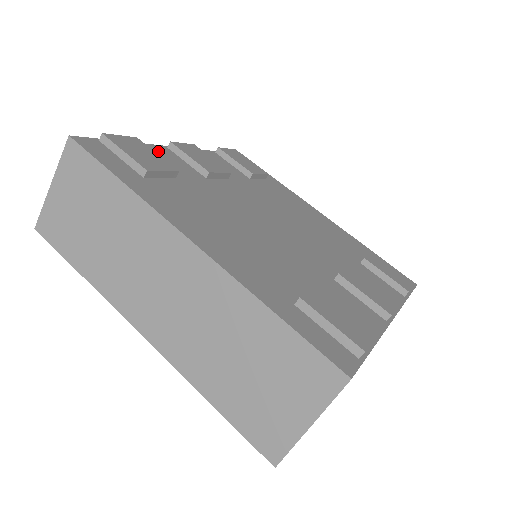
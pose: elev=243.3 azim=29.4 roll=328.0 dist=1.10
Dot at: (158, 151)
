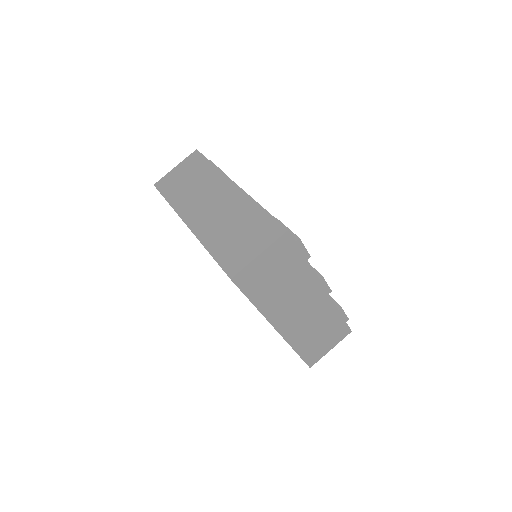
Dot at: occluded
